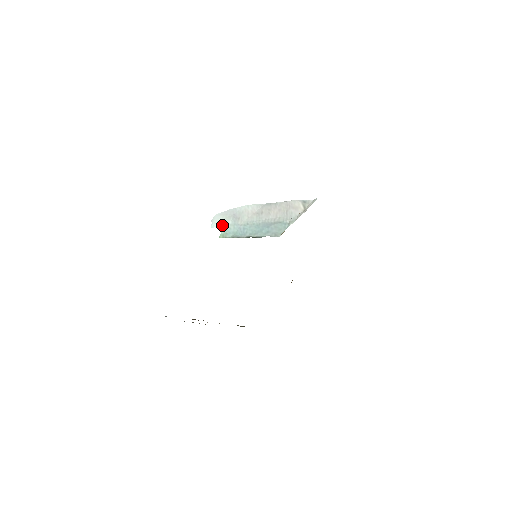
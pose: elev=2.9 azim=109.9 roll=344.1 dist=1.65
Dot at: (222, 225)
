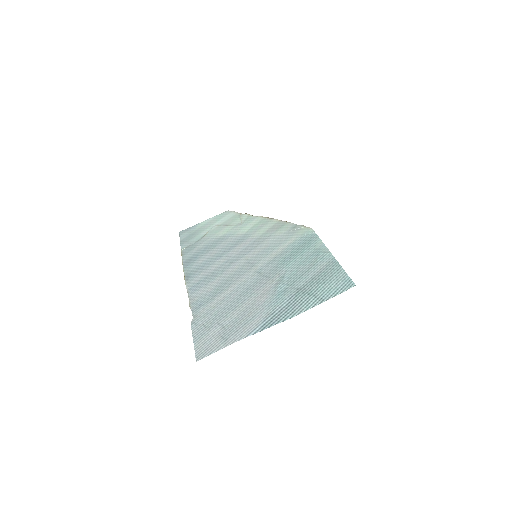
Dot at: occluded
